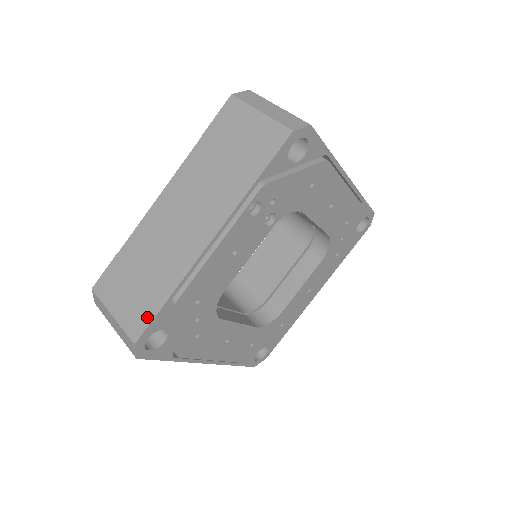
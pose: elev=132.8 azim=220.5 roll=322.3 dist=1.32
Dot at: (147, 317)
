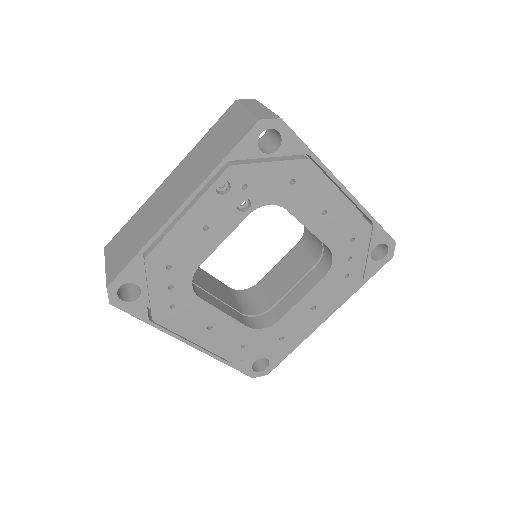
Dot at: (122, 267)
